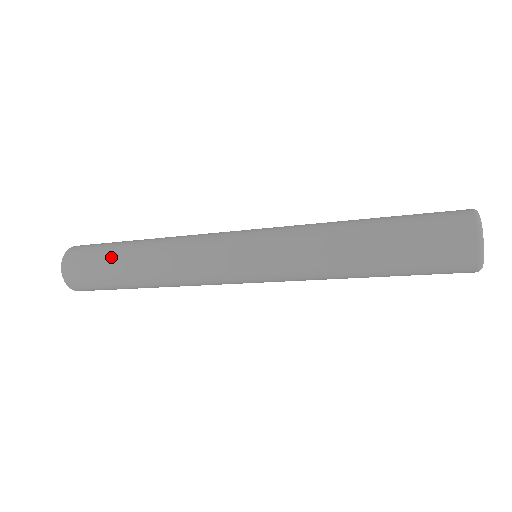
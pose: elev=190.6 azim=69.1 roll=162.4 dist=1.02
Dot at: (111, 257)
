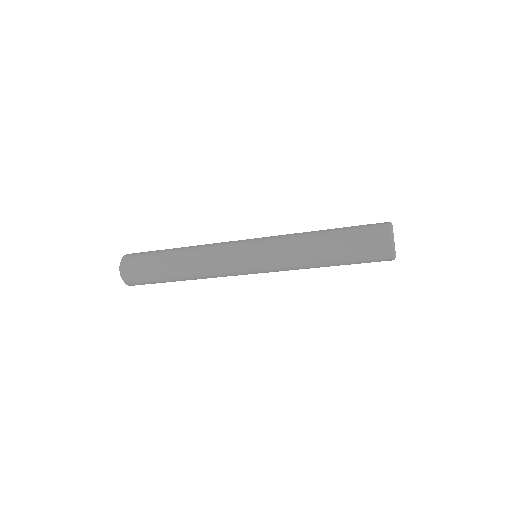
Dot at: occluded
